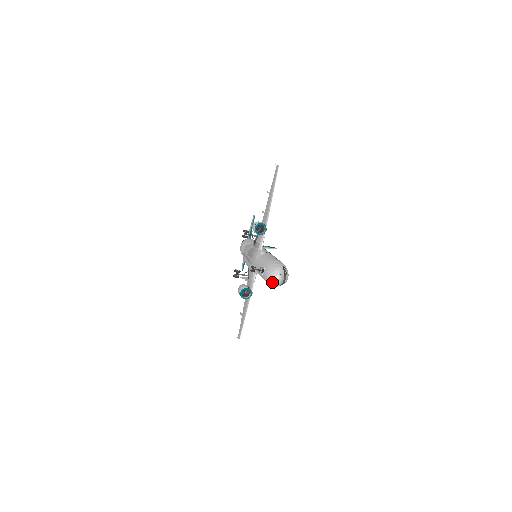
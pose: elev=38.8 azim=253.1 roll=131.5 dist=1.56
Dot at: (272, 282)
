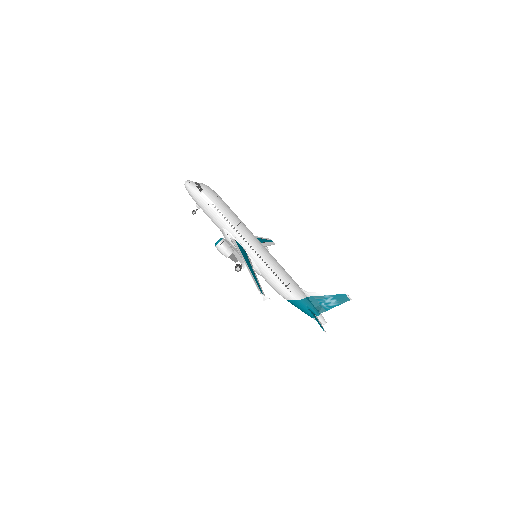
Dot at: (186, 188)
